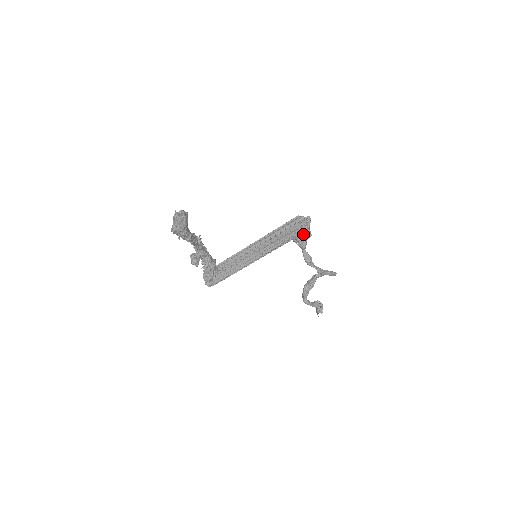
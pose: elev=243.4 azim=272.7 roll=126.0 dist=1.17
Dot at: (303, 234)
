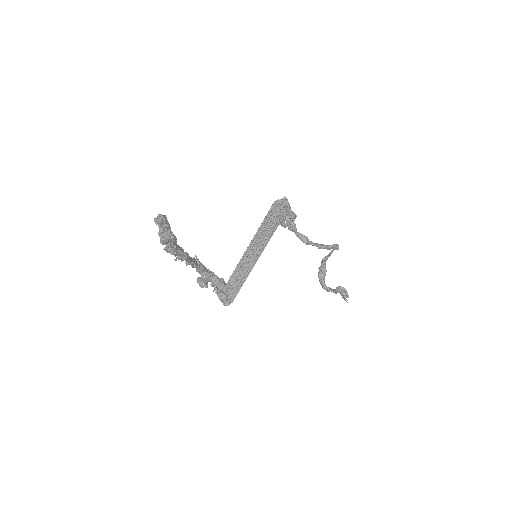
Dot at: (288, 217)
